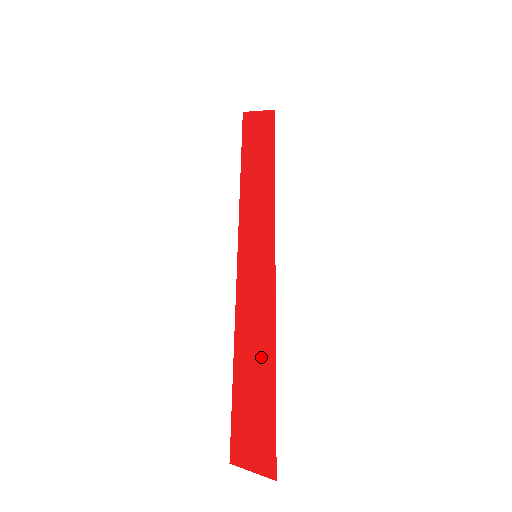
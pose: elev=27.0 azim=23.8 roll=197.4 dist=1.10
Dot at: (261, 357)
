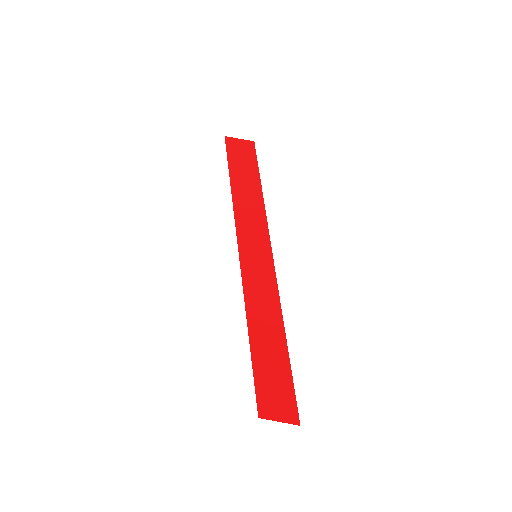
Dot at: (273, 335)
